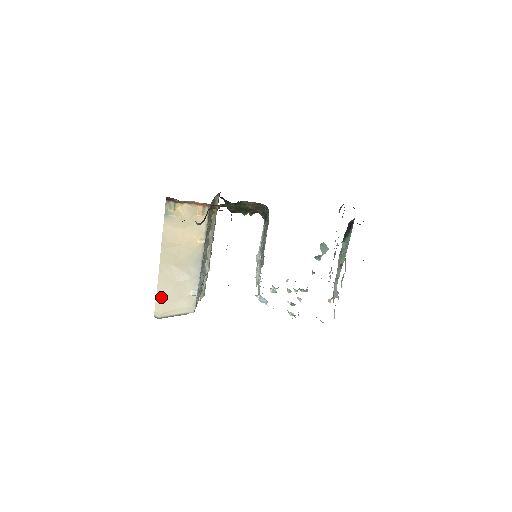
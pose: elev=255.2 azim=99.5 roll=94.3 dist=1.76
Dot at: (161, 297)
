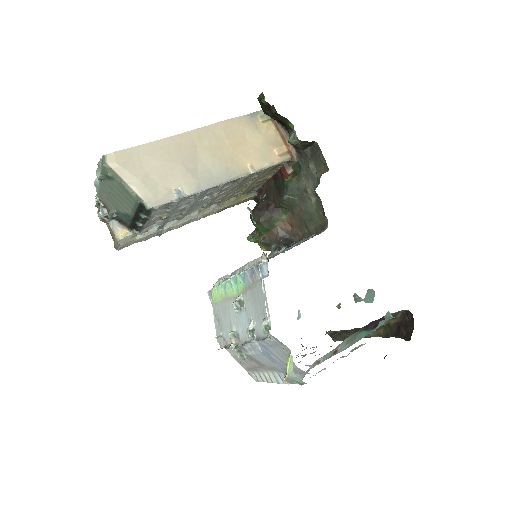
Dot at: (142, 152)
